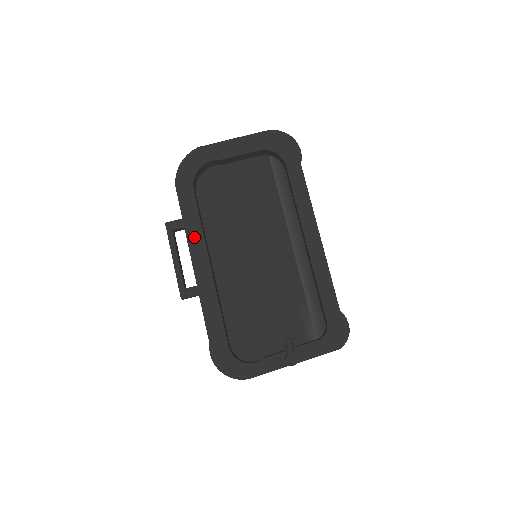
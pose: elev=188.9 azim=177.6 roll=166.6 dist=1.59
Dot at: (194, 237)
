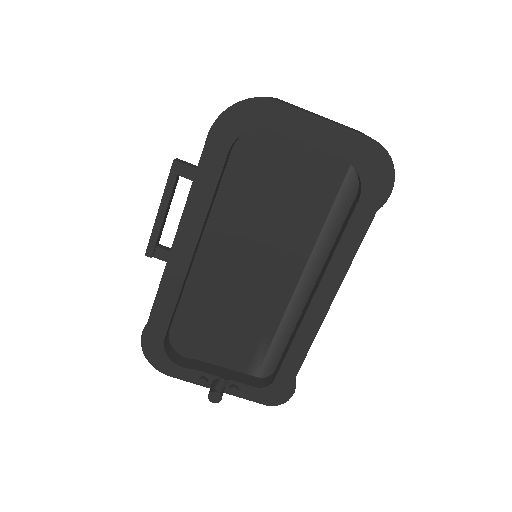
Dot at: (194, 210)
